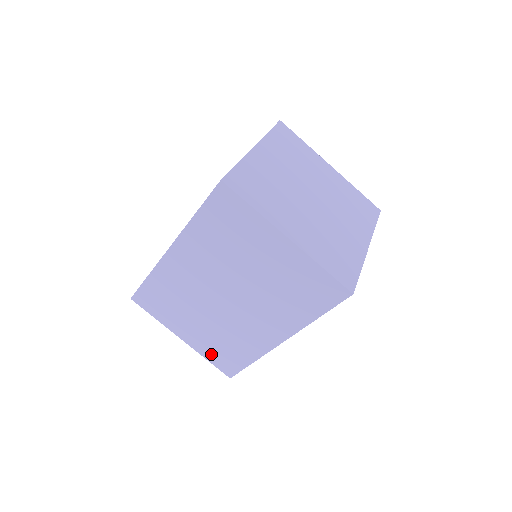
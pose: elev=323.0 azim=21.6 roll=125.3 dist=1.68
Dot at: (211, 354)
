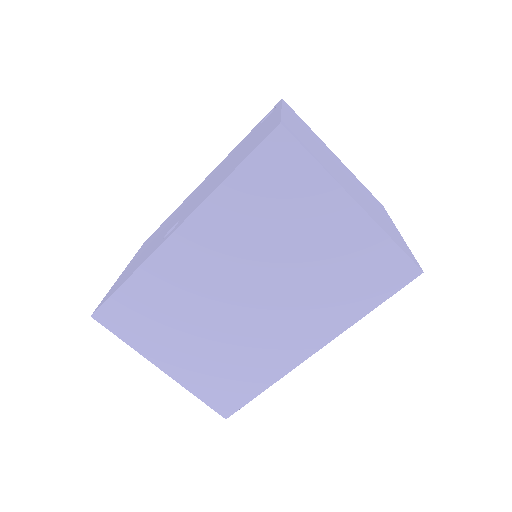
Dot at: (205, 387)
